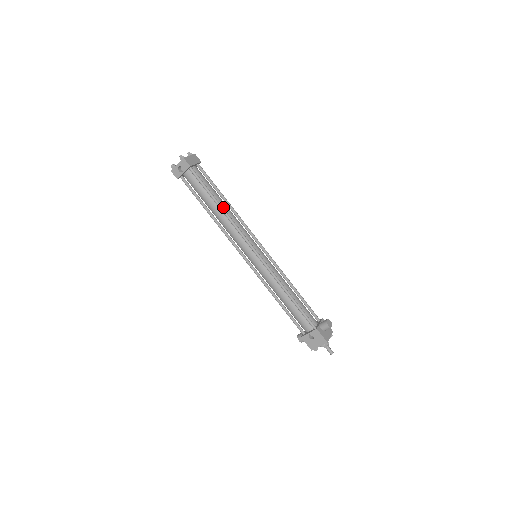
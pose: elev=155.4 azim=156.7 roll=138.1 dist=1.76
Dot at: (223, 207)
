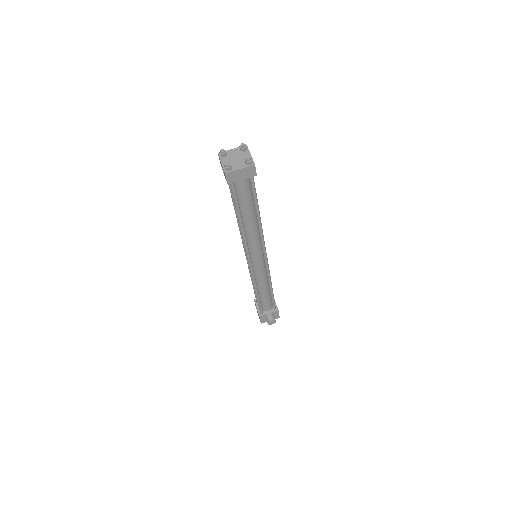
Dot at: (246, 222)
